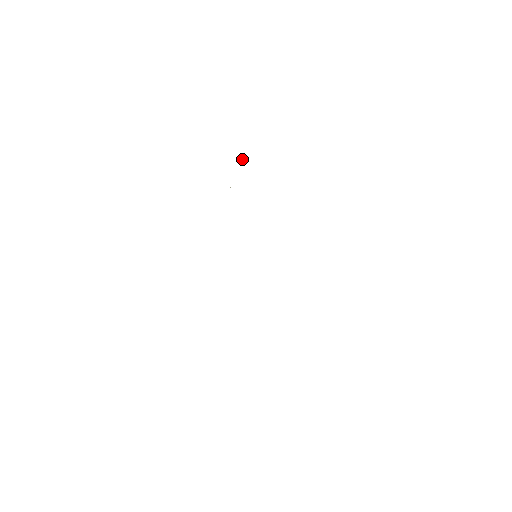
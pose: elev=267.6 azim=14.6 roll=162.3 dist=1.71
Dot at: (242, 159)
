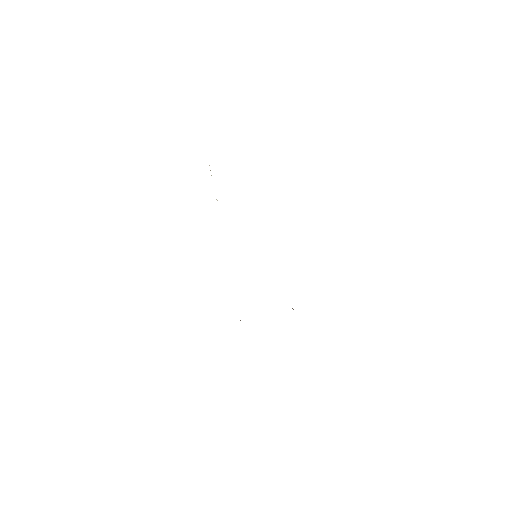
Dot at: occluded
